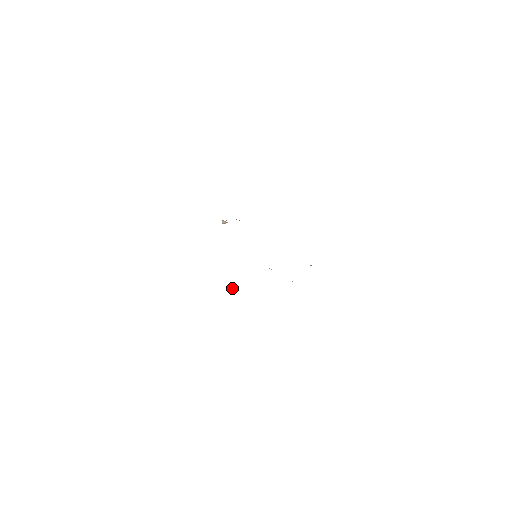
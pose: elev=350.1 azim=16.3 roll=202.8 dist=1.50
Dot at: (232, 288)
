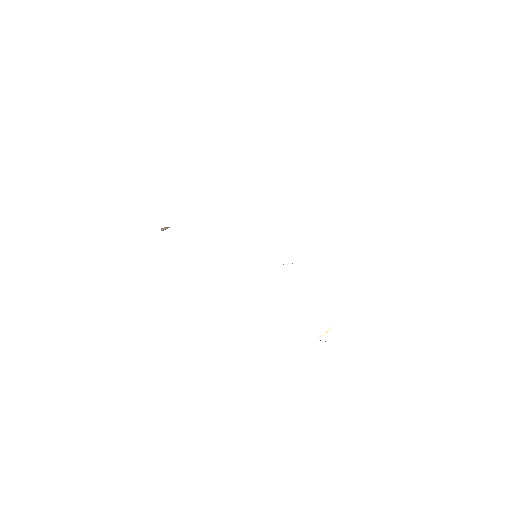
Dot at: (325, 332)
